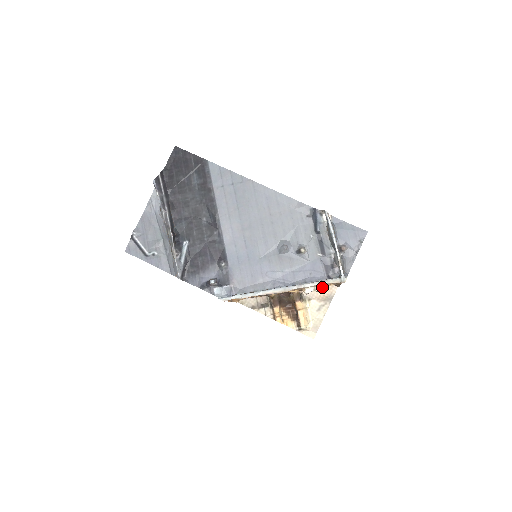
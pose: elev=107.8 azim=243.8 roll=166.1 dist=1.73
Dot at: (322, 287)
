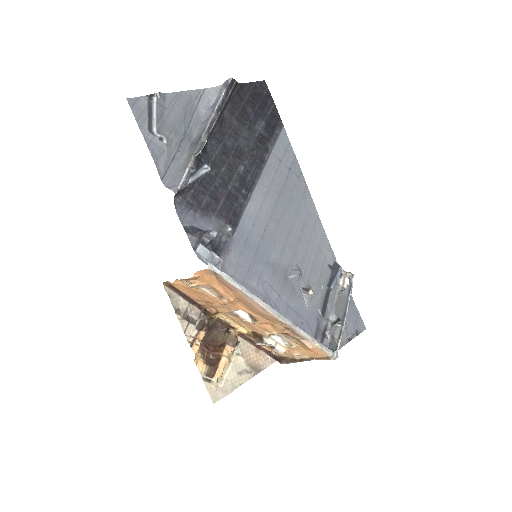
Dot at: (312, 346)
